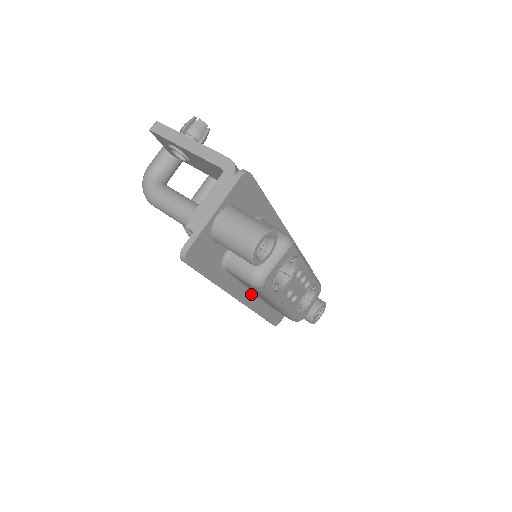
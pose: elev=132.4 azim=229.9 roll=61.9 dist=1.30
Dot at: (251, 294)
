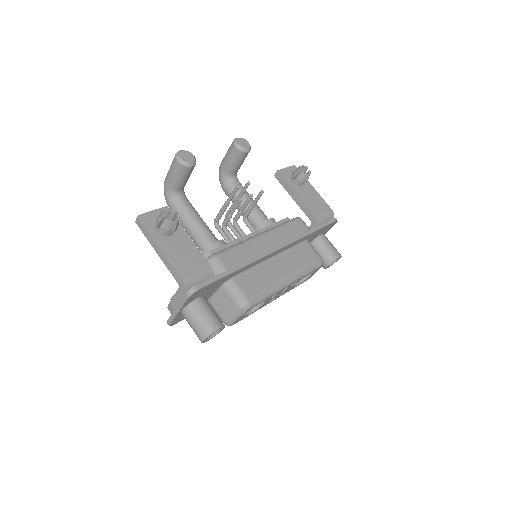
Dot at: occluded
